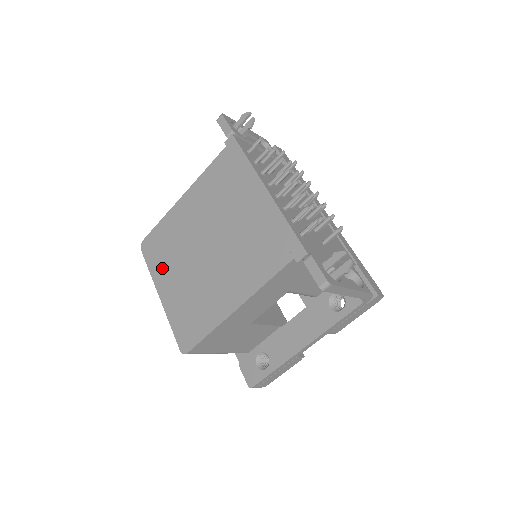
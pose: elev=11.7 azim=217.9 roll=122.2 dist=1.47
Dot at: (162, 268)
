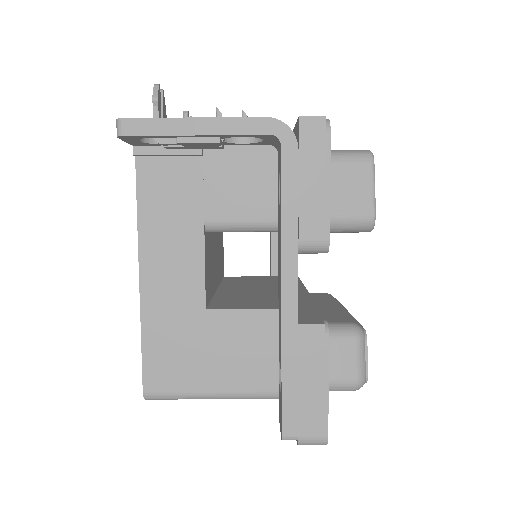
Dot at: occluded
